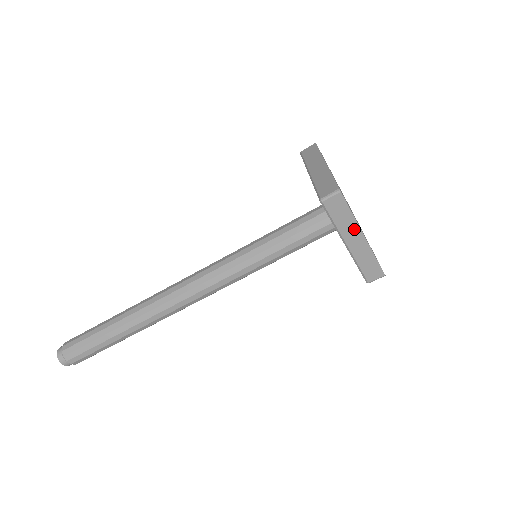
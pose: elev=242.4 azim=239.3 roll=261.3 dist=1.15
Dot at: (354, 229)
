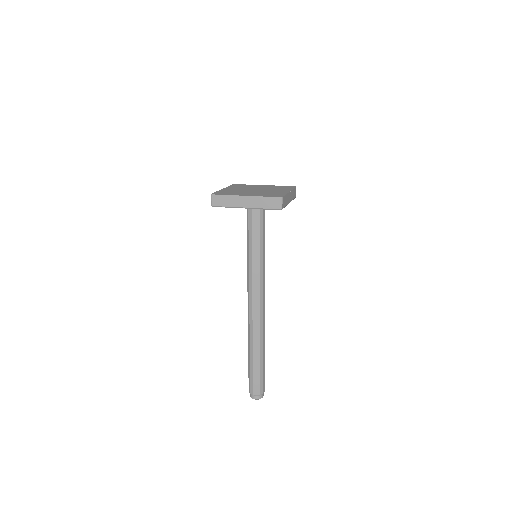
Dot at: (237, 199)
